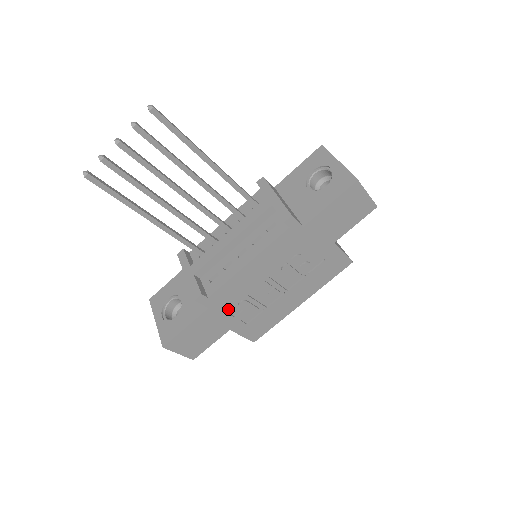
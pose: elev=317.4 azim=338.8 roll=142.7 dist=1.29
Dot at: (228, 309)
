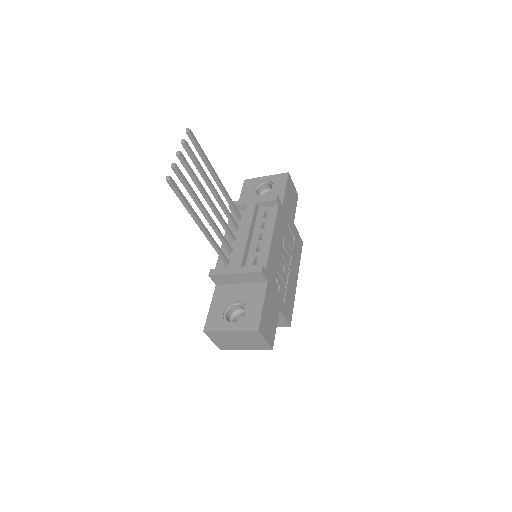
Dot at: (274, 284)
